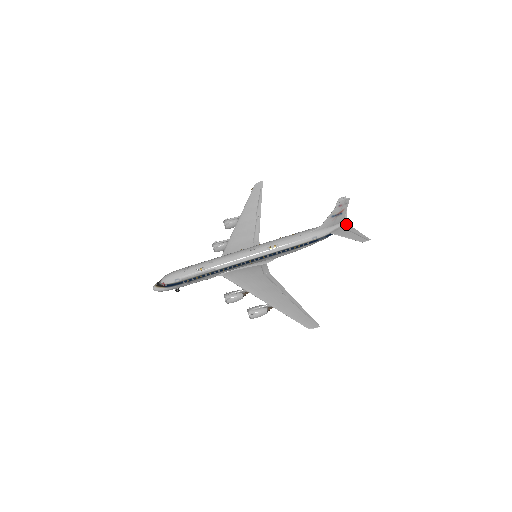
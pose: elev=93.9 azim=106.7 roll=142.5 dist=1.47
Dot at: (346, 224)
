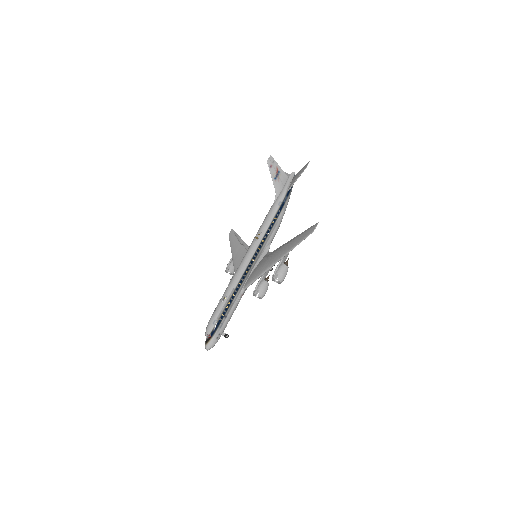
Dot at: (292, 177)
